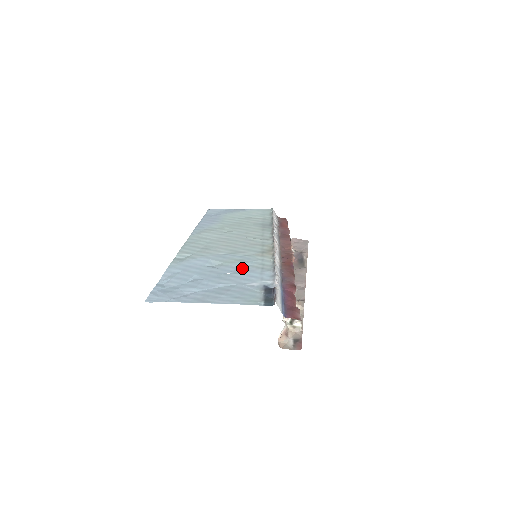
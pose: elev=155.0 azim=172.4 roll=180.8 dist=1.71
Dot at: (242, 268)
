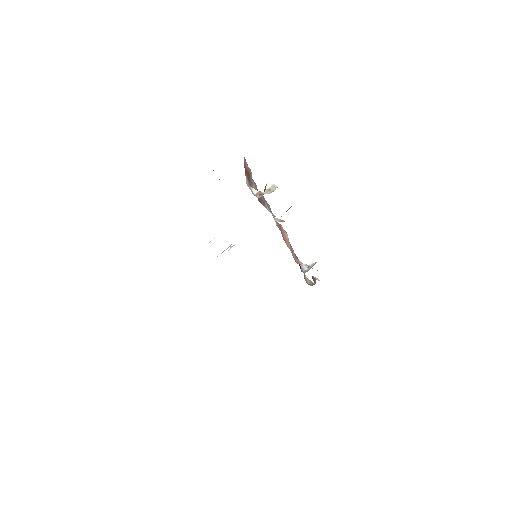
Dot at: occluded
